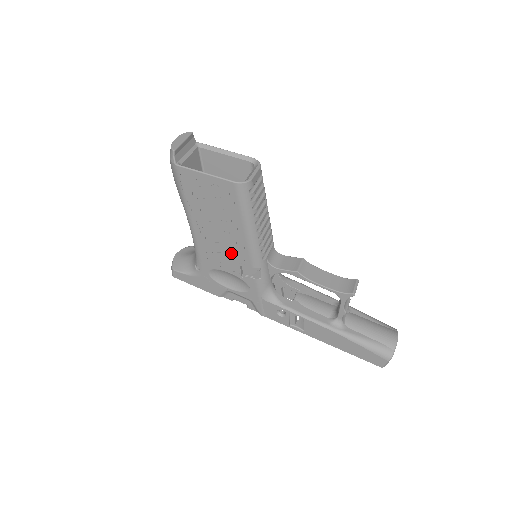
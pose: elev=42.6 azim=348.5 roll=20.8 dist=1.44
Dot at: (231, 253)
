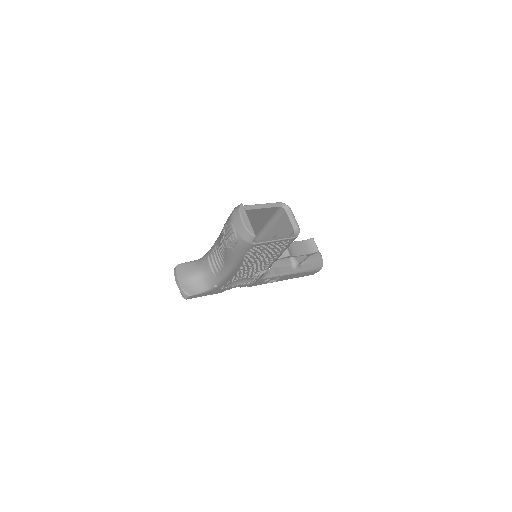
Dot at: (256, 269)
